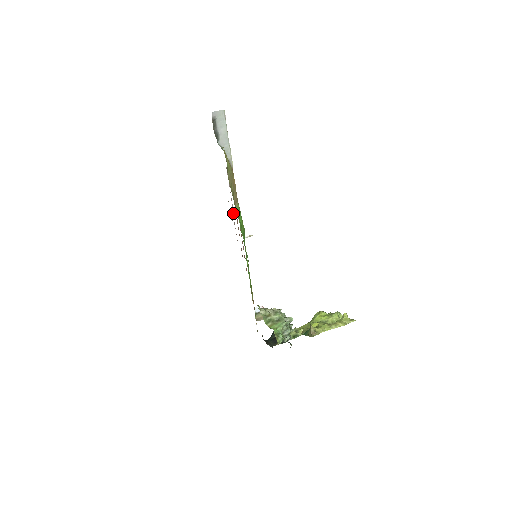
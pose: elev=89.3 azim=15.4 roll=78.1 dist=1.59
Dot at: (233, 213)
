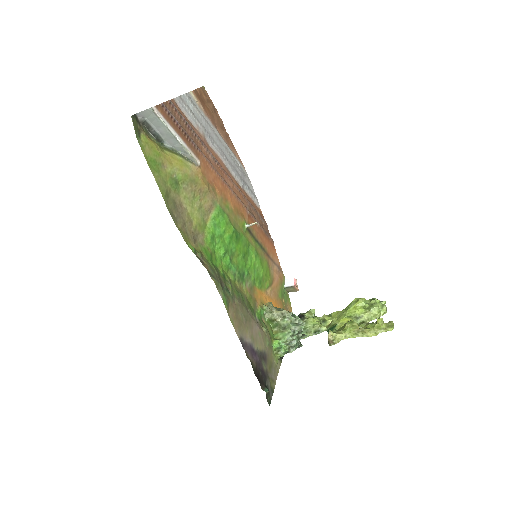
Dot at: (240, 184)
